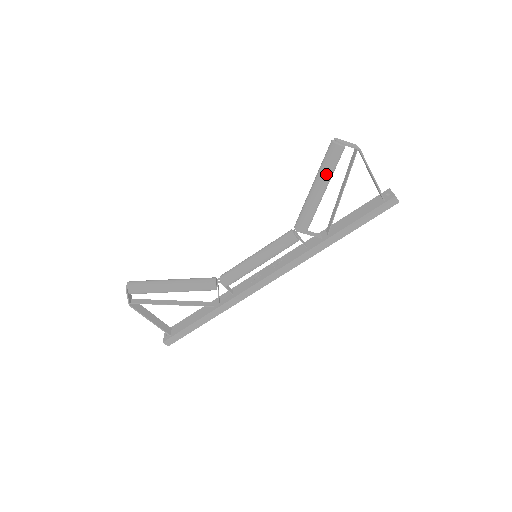
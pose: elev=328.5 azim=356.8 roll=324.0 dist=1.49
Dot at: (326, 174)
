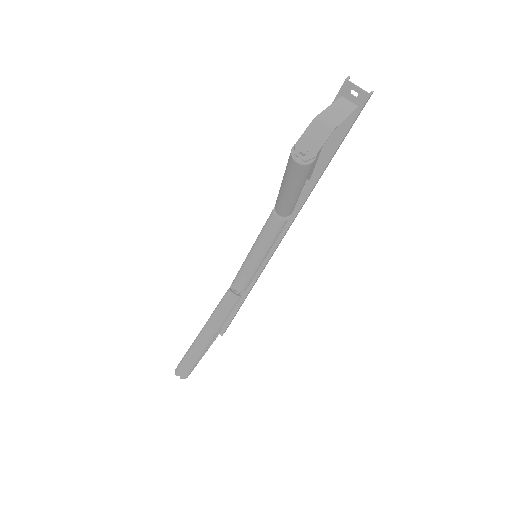
Dot at: (304, 182)
